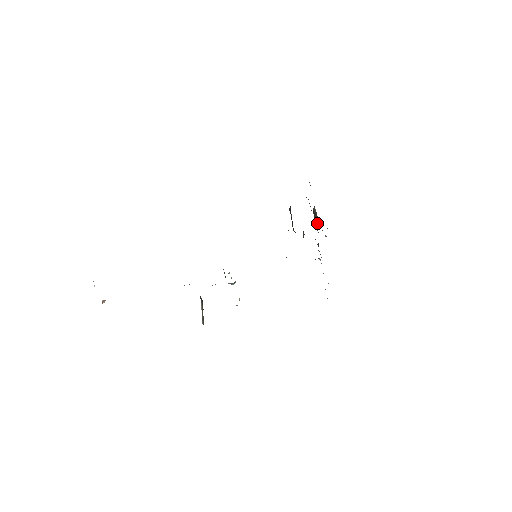
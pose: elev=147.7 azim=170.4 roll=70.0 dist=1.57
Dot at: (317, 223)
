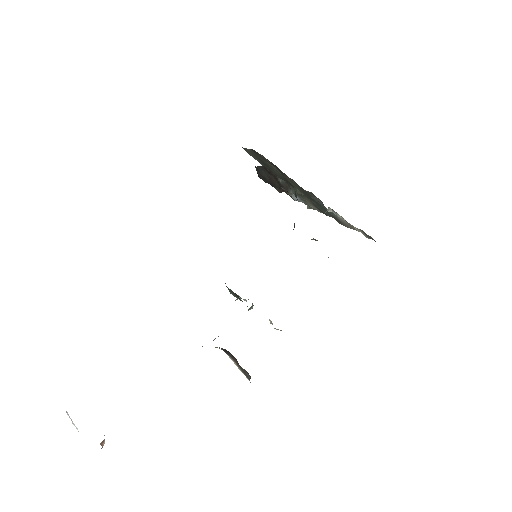
Dot at: occluded
